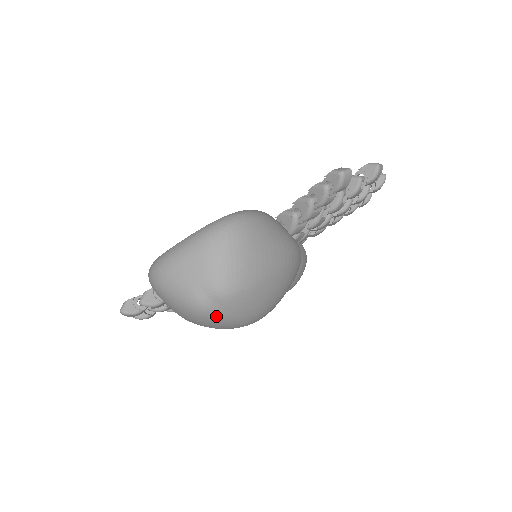
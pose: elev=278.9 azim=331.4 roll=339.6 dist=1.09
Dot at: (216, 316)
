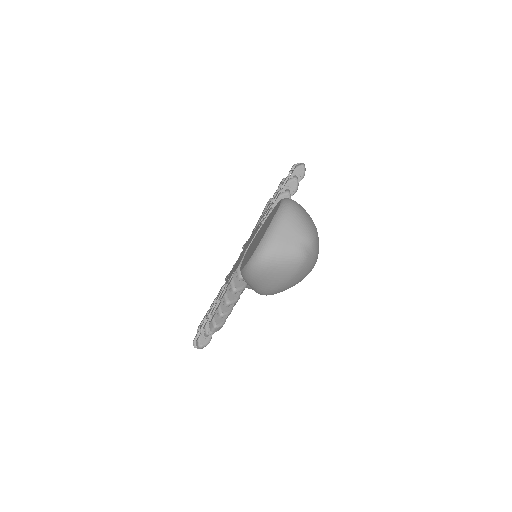
Dot at: (310, 260)
